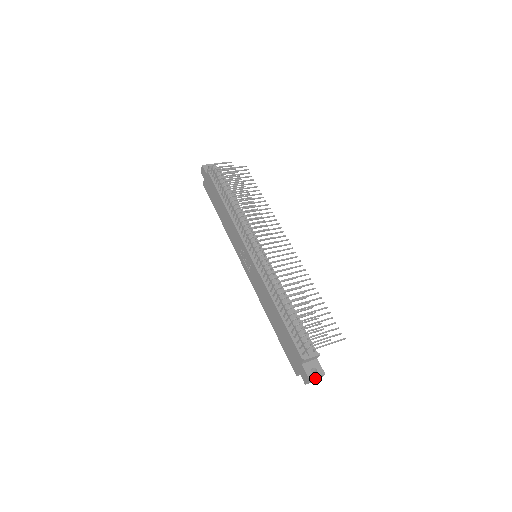
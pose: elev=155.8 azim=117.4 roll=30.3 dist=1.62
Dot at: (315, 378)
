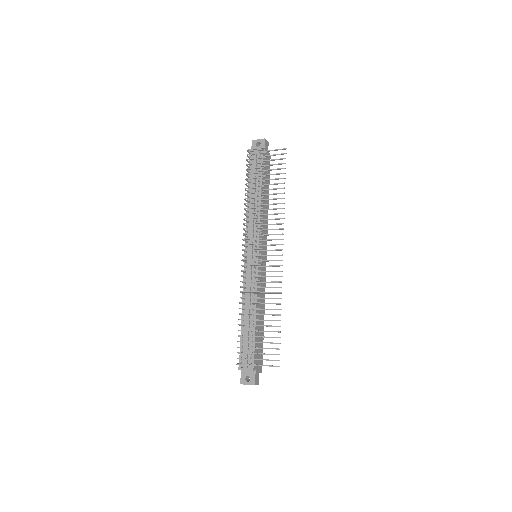
Dot at: (248, 384)
